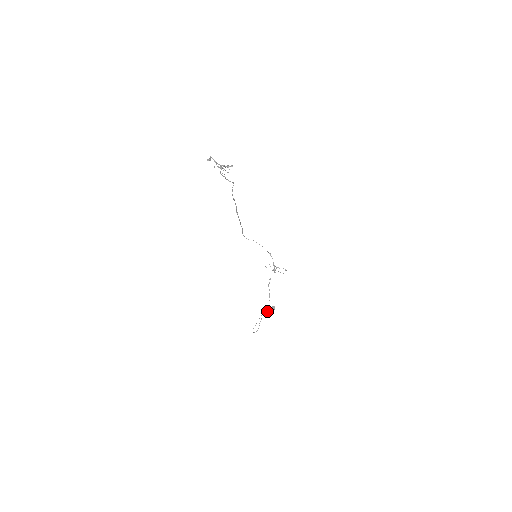
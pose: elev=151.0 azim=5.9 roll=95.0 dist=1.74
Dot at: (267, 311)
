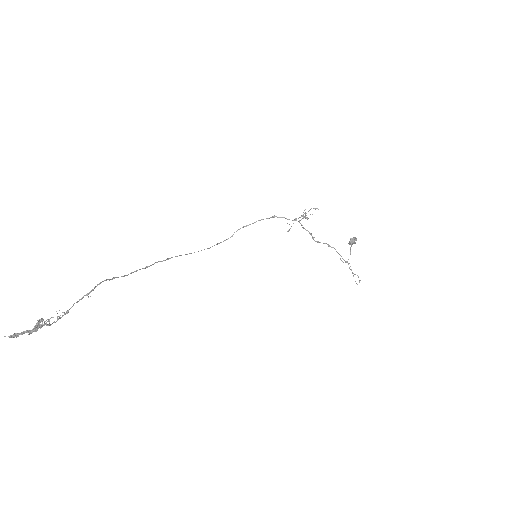
Dot at: occluded
